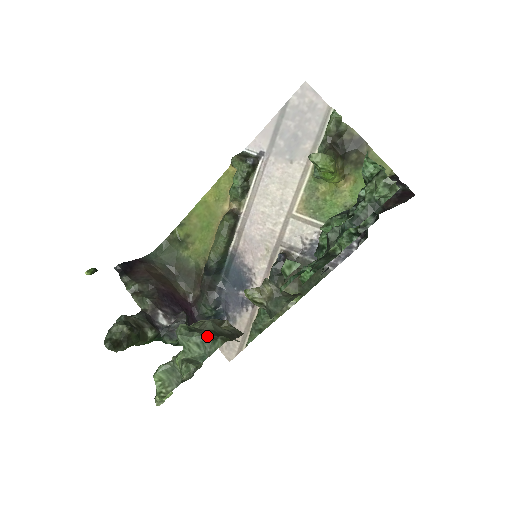
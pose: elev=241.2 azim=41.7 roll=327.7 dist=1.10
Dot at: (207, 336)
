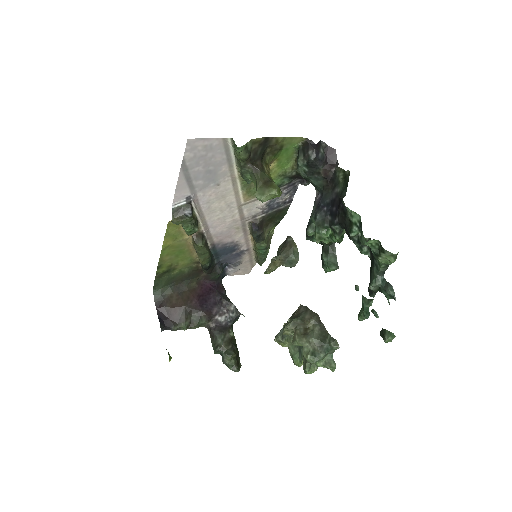
Dot at: (325, 350)
